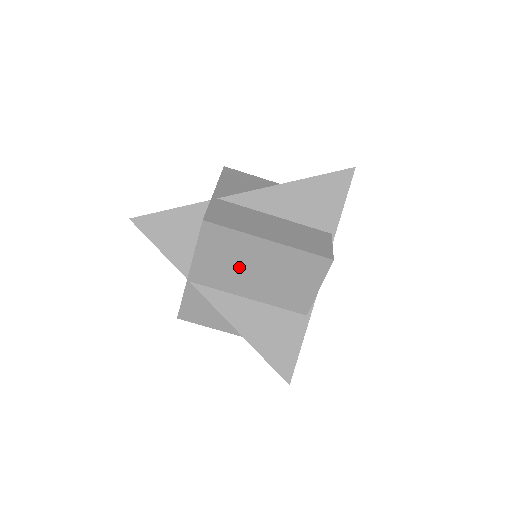
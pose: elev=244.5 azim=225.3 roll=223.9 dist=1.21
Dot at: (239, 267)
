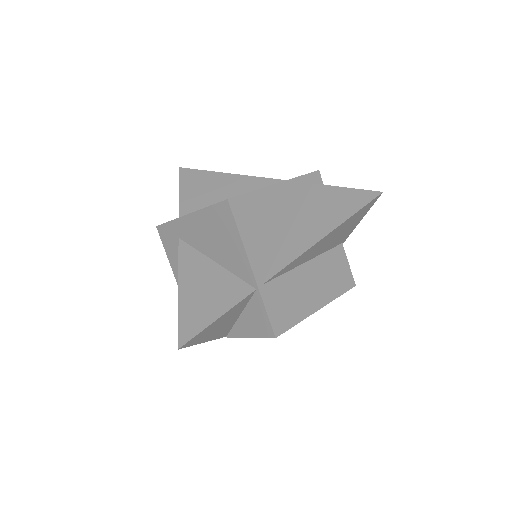
Dot at: occluded
